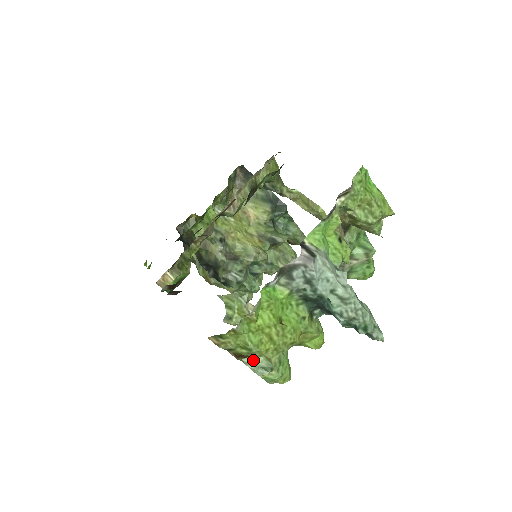
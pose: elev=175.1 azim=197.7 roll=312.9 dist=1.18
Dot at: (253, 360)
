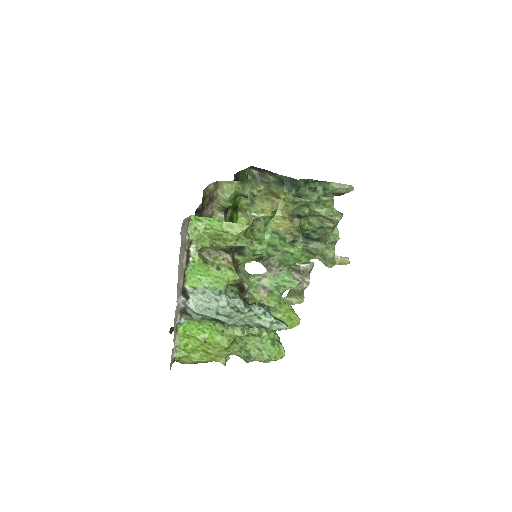
Dot at: (240, 353)
